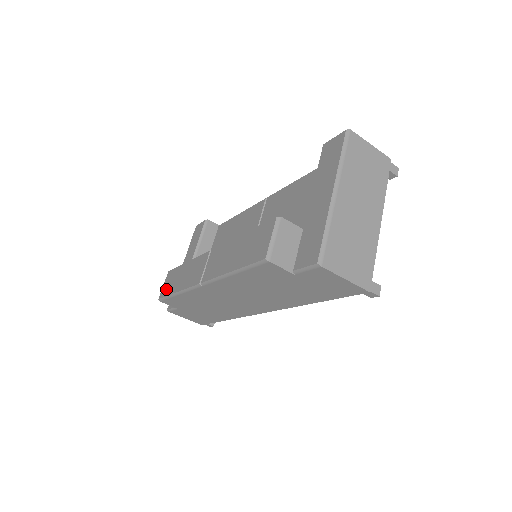
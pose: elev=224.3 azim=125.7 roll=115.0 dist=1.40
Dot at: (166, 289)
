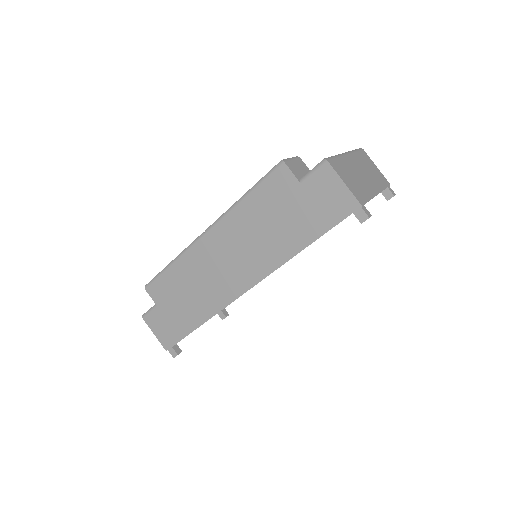
Dot at: occluded
